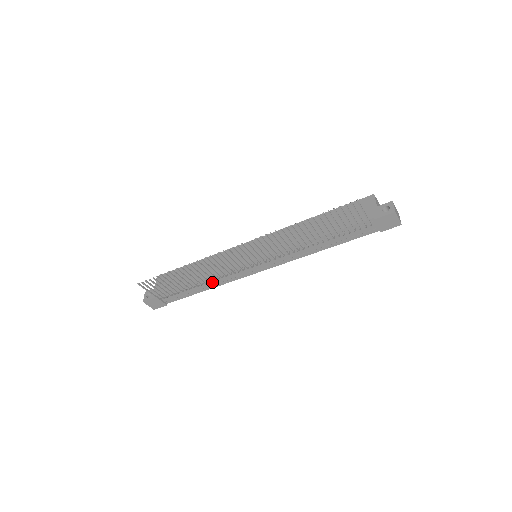
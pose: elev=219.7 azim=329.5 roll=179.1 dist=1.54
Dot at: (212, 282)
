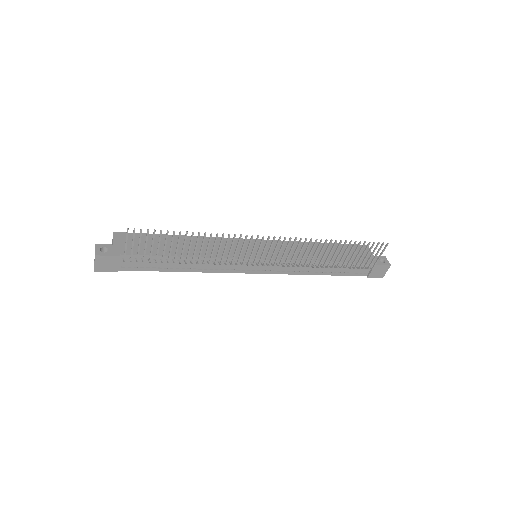
Dot at: (199, 265)
